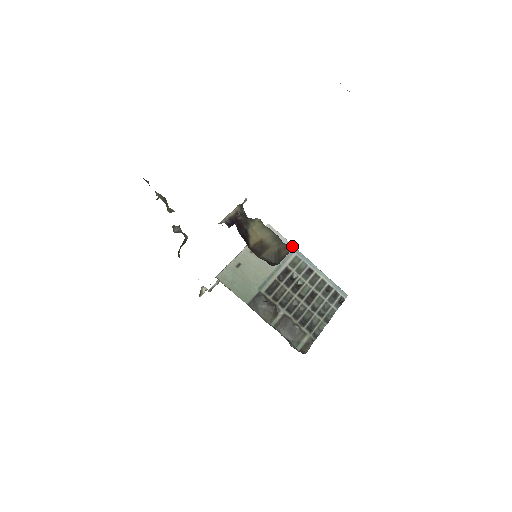
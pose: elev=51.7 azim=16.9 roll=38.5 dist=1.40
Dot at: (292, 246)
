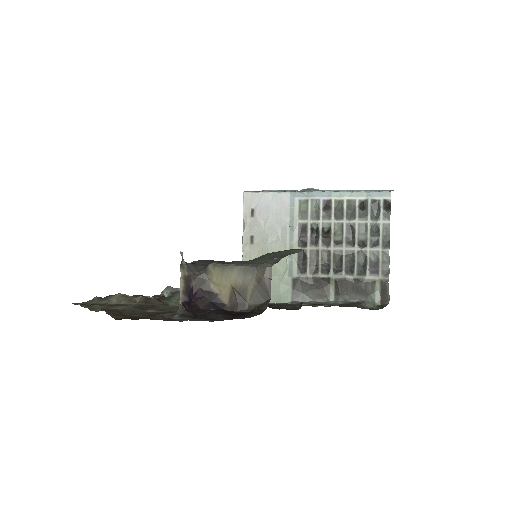
Dot at: (286, 194)
